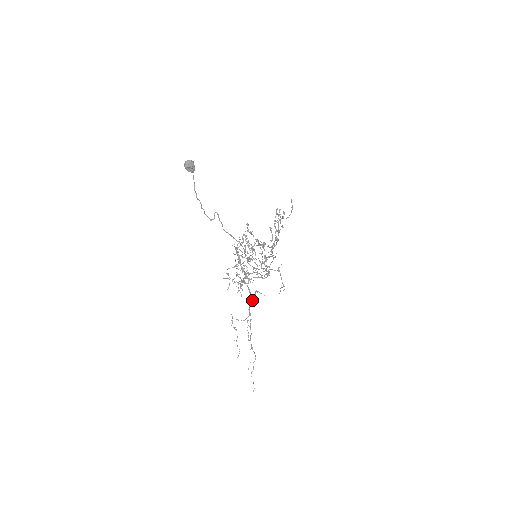
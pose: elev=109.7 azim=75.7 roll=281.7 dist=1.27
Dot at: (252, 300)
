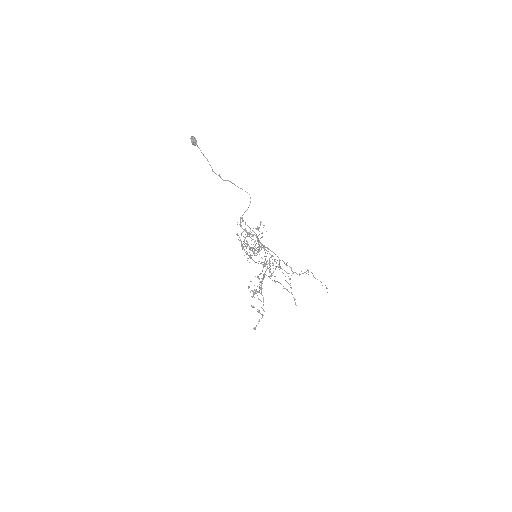
Dot at: (274, 260)
